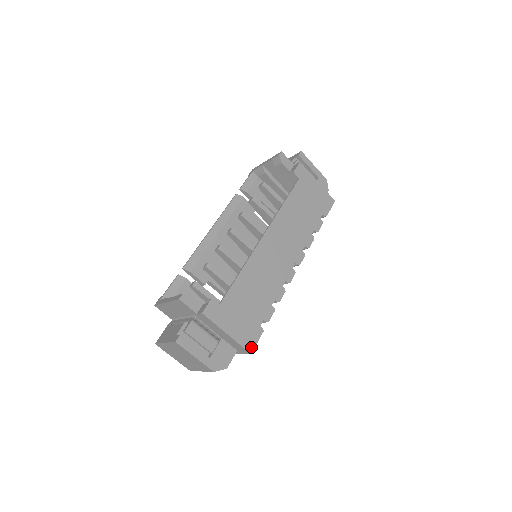
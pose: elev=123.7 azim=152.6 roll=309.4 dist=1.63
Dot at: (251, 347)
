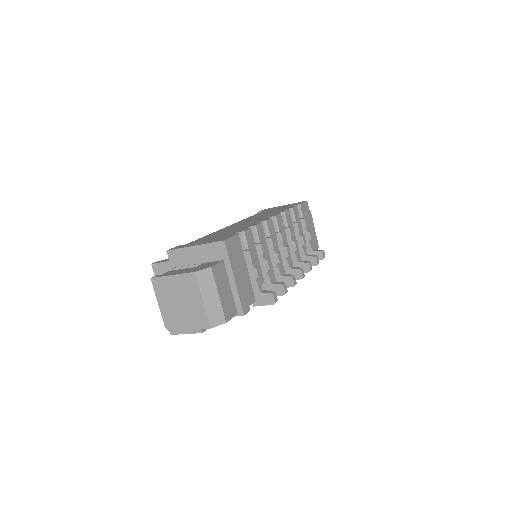
Dot at: occluded
